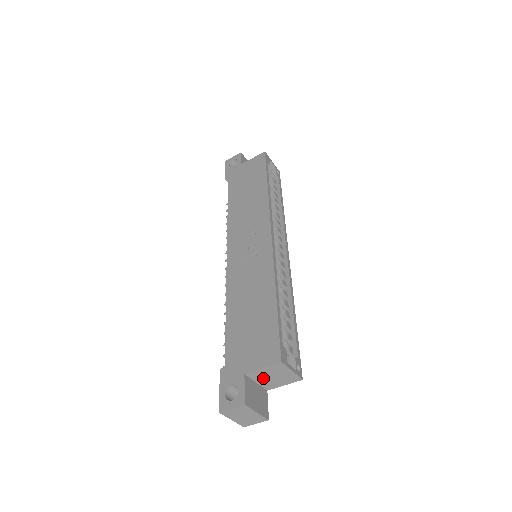
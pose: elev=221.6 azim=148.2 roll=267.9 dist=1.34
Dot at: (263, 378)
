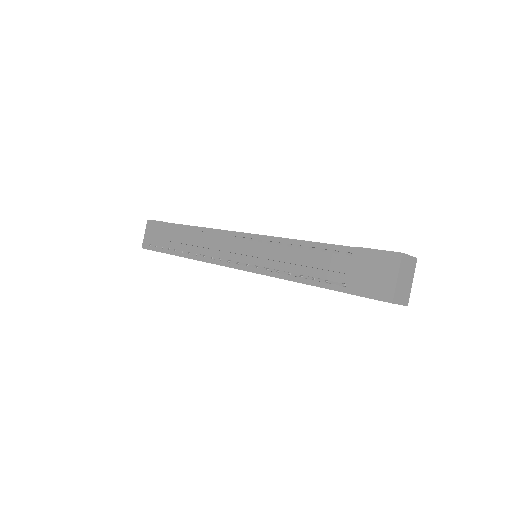
Dot at: occluded
